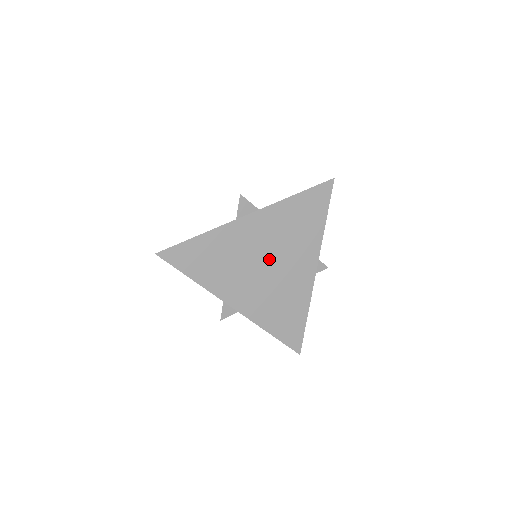
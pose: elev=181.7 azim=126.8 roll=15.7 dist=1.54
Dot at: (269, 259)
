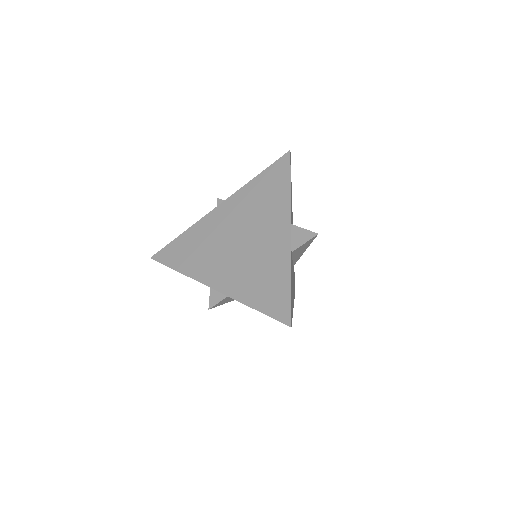
Dot at: (241, 235)
